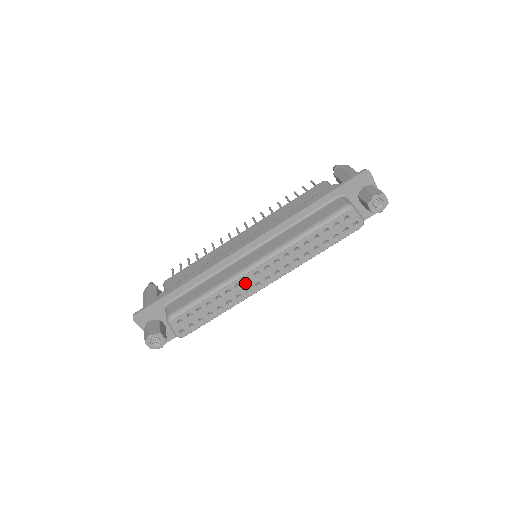
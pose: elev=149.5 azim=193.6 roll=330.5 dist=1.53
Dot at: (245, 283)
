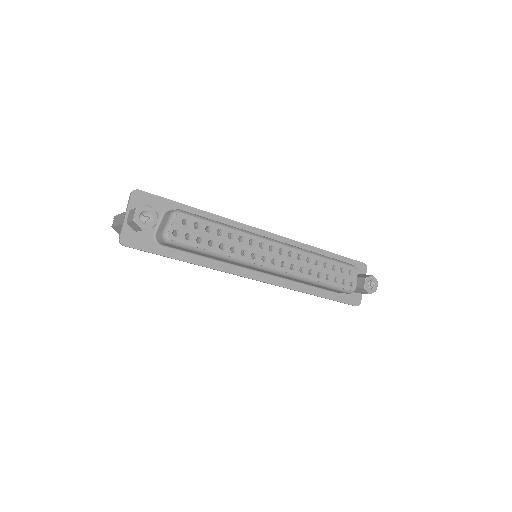
Dot at: (258, 246)
